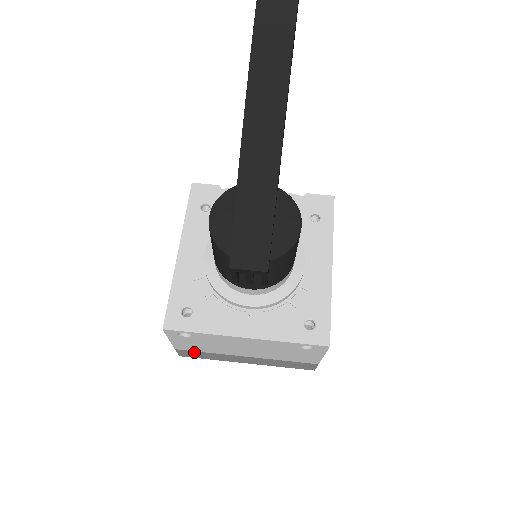
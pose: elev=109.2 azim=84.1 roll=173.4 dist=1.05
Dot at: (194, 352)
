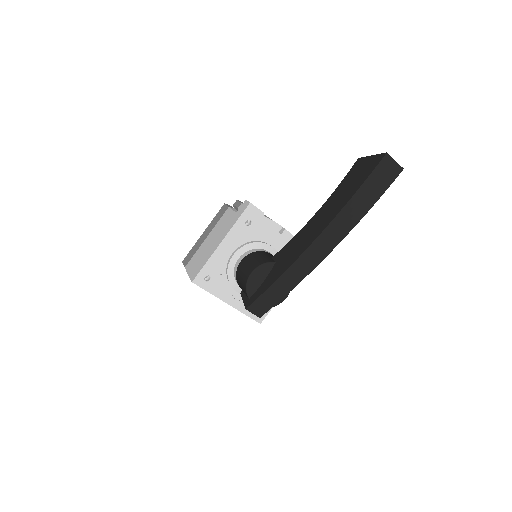
Dot at: occluded
